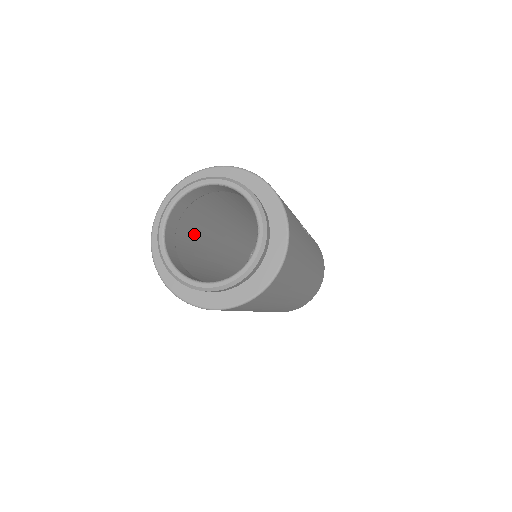
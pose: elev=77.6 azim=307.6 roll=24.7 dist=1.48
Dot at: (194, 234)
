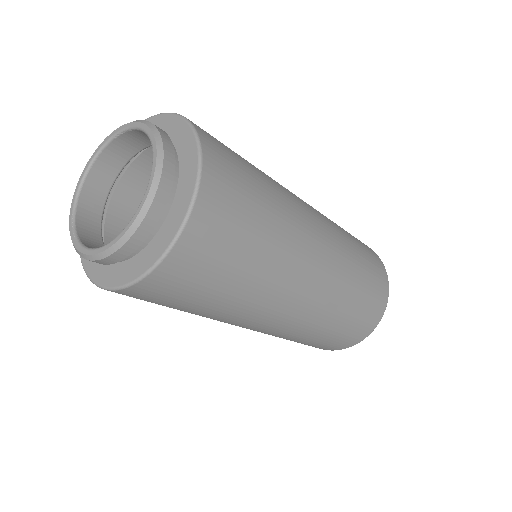
Dot at: occluded
